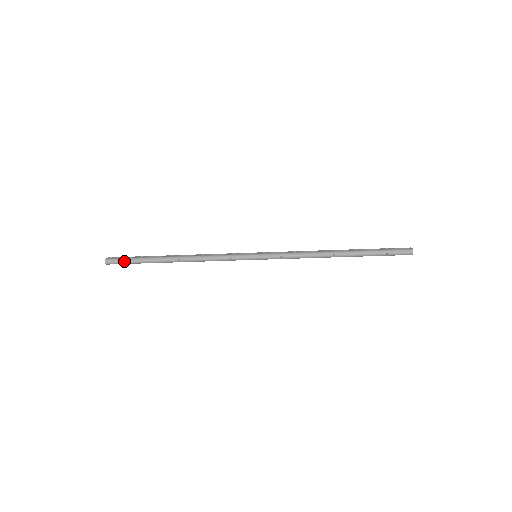
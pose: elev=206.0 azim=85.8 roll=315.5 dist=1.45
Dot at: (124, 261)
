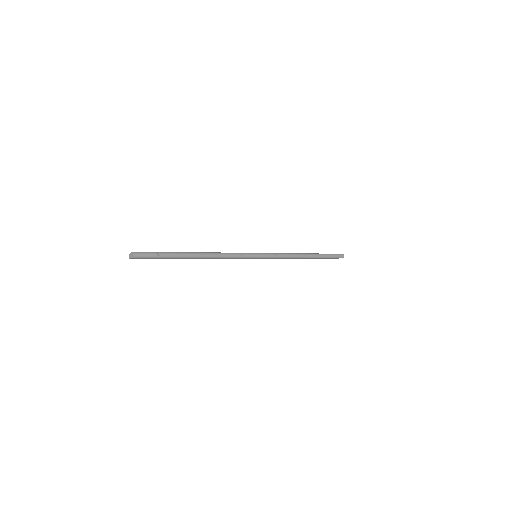
Dot at: (152, 253)
